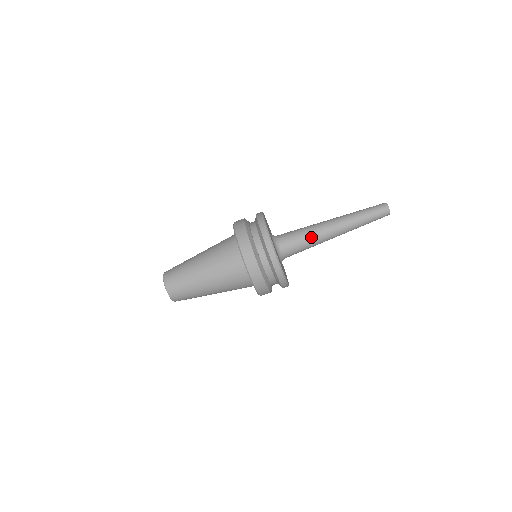
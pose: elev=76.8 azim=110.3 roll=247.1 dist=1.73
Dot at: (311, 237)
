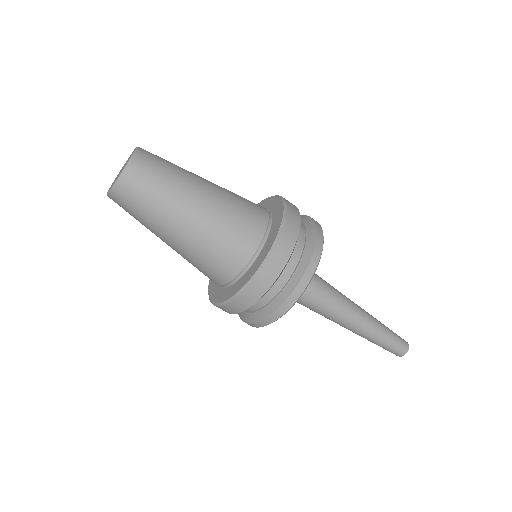
Dot at: (332, 300)
